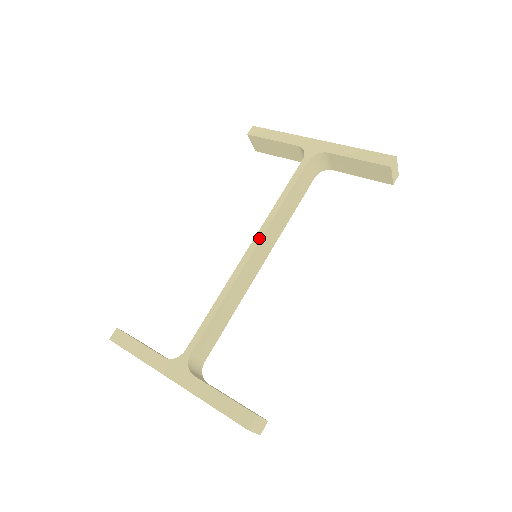
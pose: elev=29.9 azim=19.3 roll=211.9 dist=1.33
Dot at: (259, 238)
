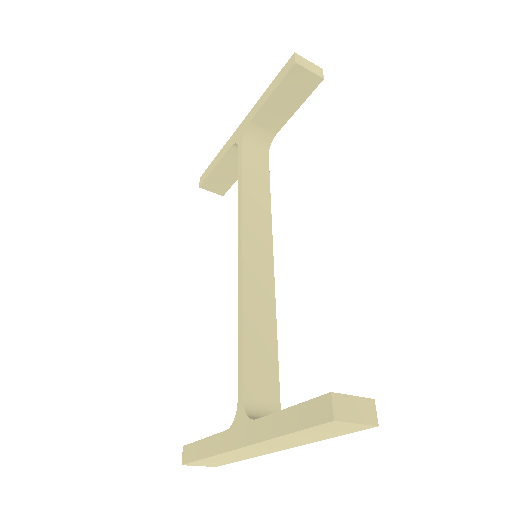
Dot at: (241, 236)
